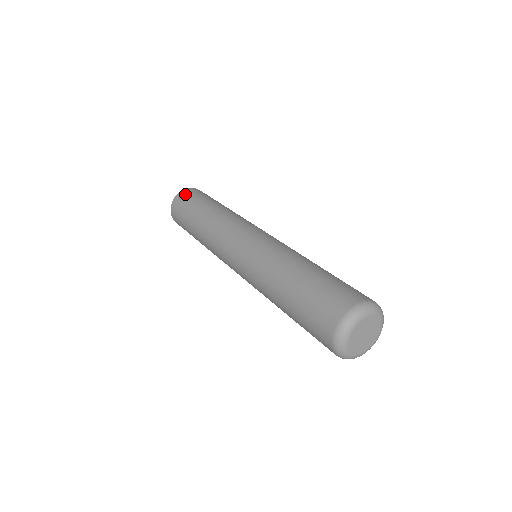
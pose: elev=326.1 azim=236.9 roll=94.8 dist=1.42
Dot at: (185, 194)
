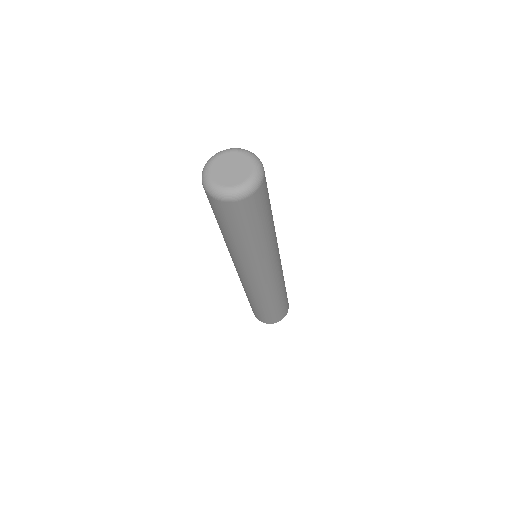
Dot at: occluded
